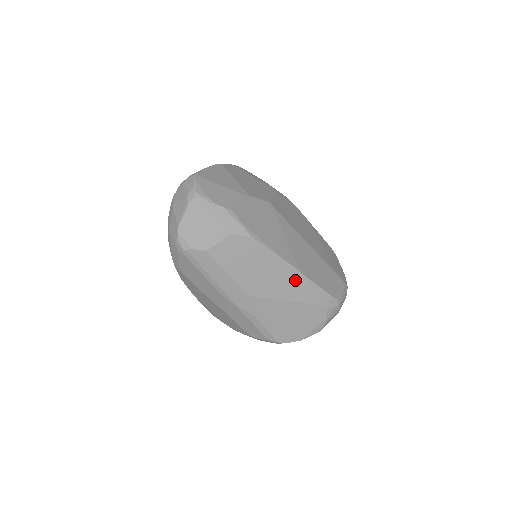
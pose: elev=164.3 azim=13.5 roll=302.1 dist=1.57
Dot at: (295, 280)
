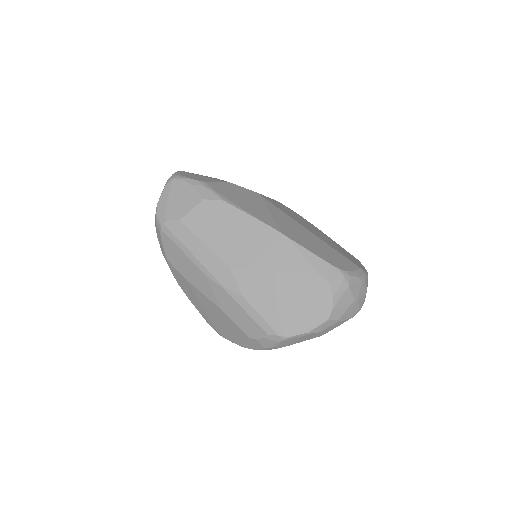
Dot at: (279, 244)
